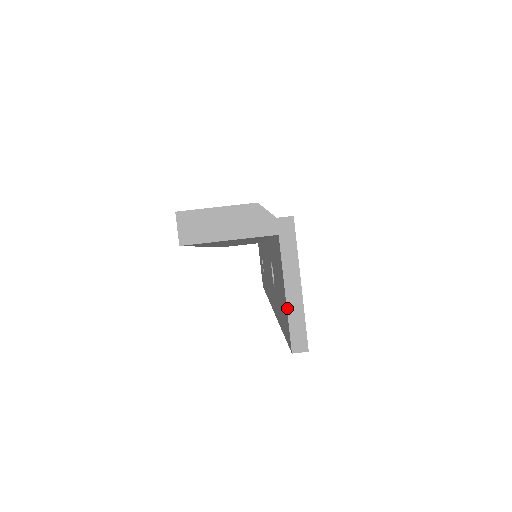
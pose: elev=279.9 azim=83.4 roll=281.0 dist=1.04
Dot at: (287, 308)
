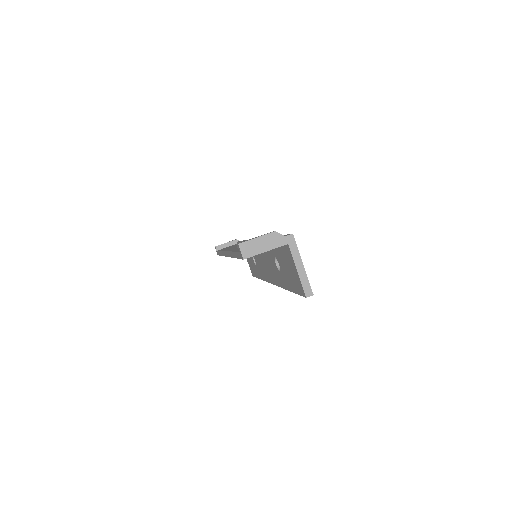
Dot at: (299, 277)
